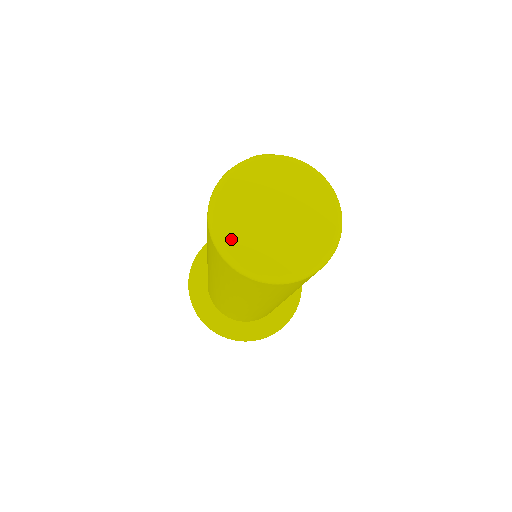
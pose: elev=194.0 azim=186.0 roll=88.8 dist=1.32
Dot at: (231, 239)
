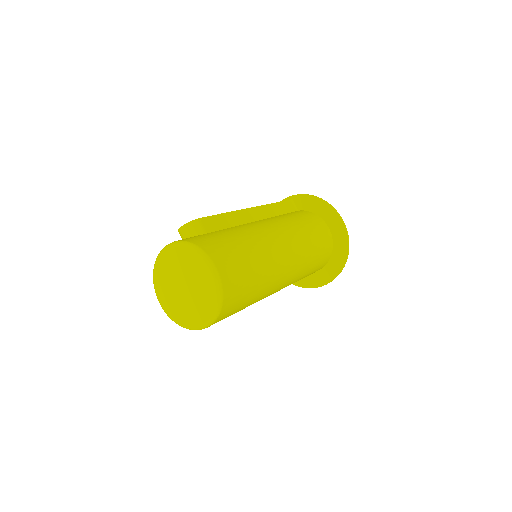
Dot at: (173, 313)
